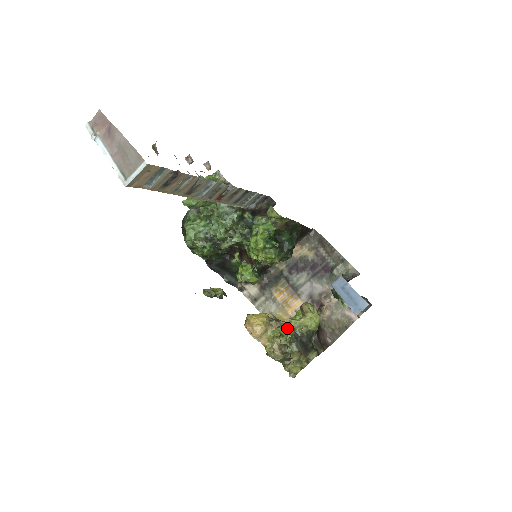
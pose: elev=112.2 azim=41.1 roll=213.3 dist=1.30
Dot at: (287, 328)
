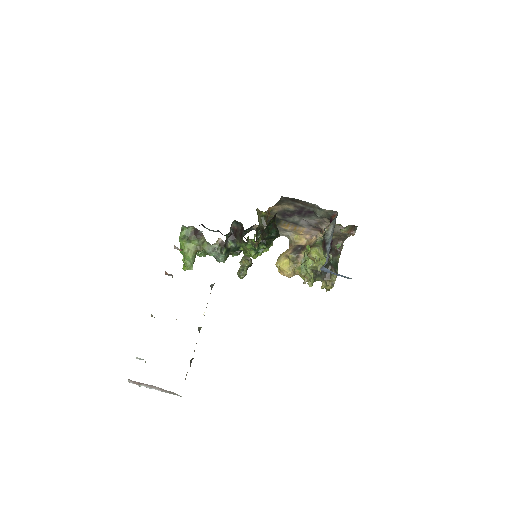
Dot at: (307, 272)
